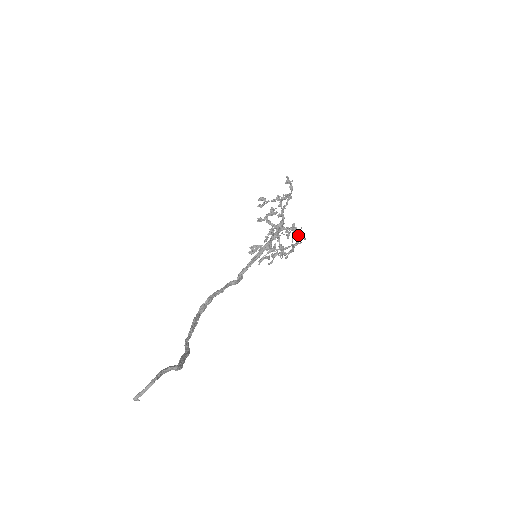
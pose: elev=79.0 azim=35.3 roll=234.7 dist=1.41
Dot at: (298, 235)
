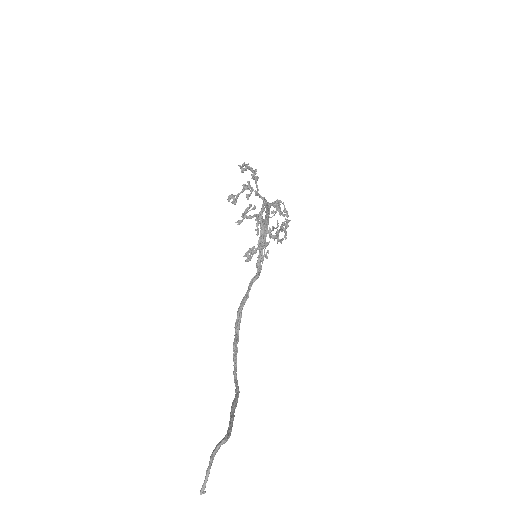
Dot at: (285, 211)
